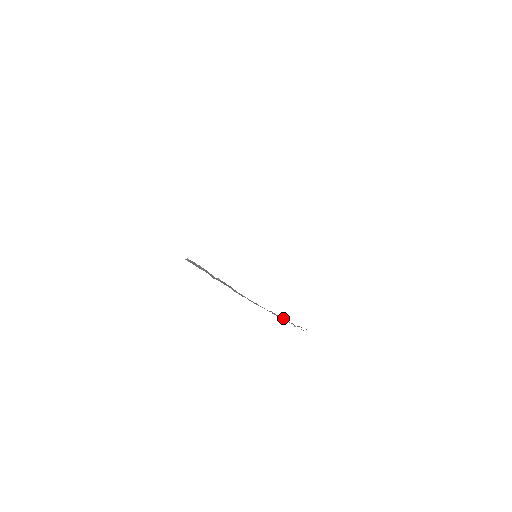
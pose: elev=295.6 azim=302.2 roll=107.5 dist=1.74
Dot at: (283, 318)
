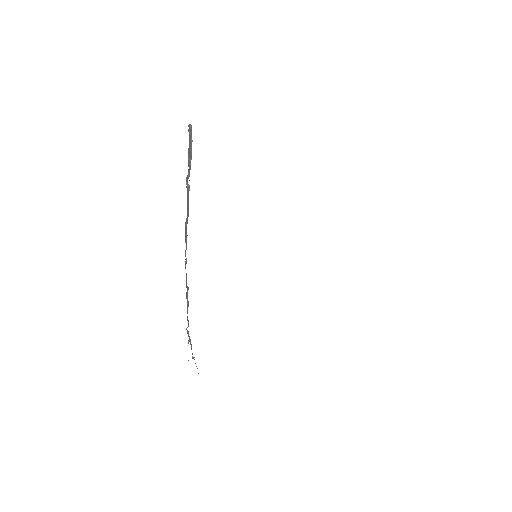
Dot at: occluded
